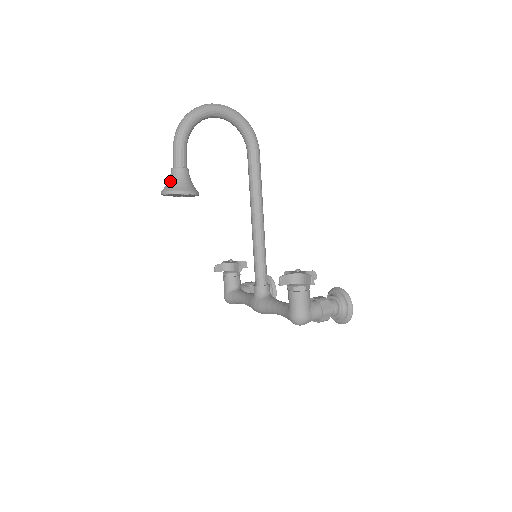
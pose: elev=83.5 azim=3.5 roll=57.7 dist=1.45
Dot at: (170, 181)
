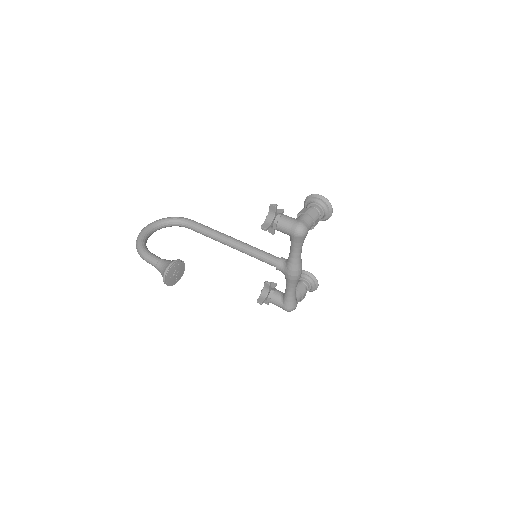
Dot at: (161, 272)
